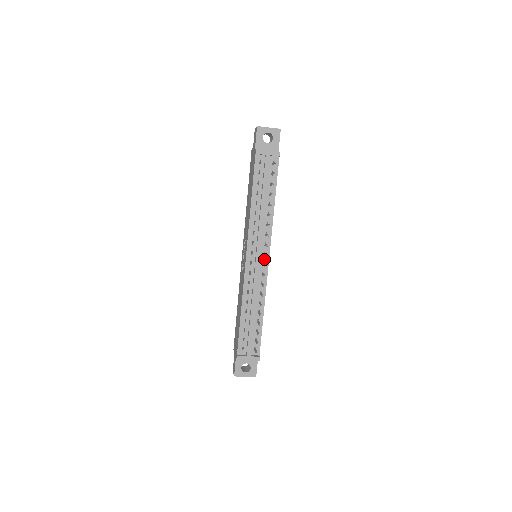
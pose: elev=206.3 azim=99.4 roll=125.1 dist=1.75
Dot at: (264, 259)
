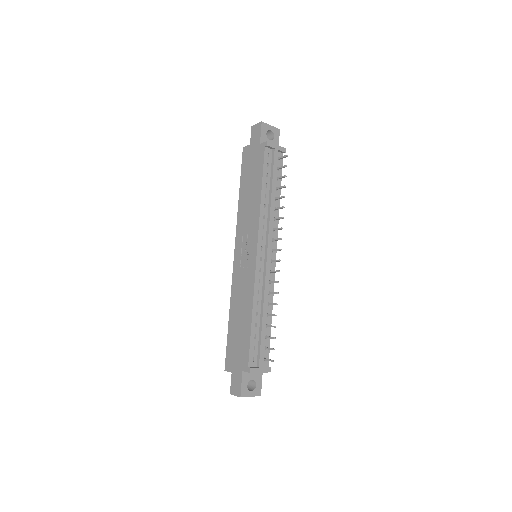
Dot at: (272, 256)
